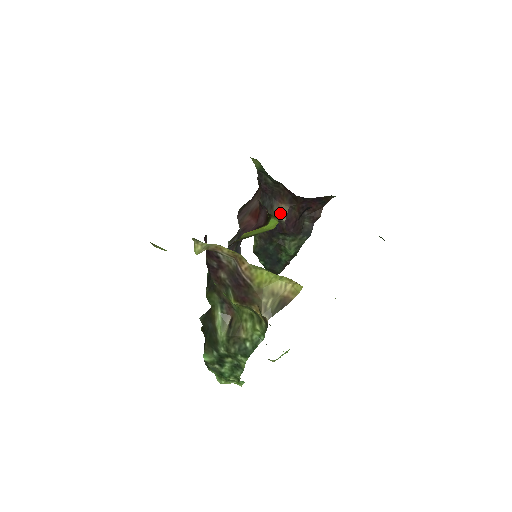
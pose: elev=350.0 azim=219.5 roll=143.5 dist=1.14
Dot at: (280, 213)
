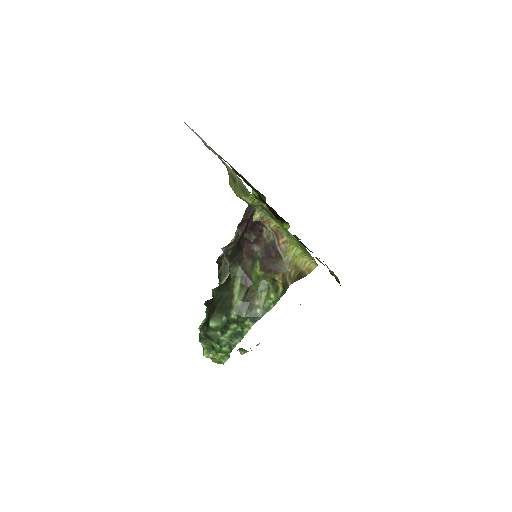
Dot at: occluded
